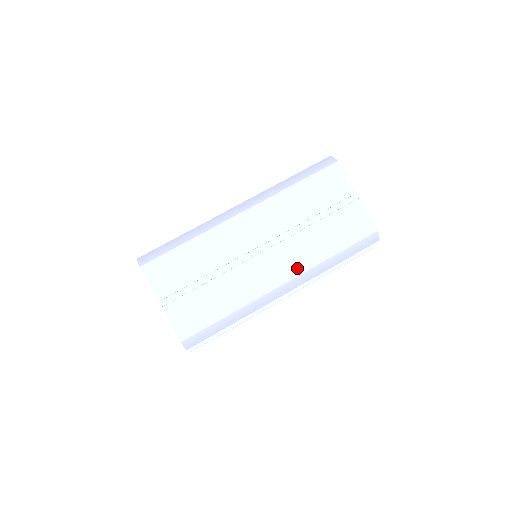
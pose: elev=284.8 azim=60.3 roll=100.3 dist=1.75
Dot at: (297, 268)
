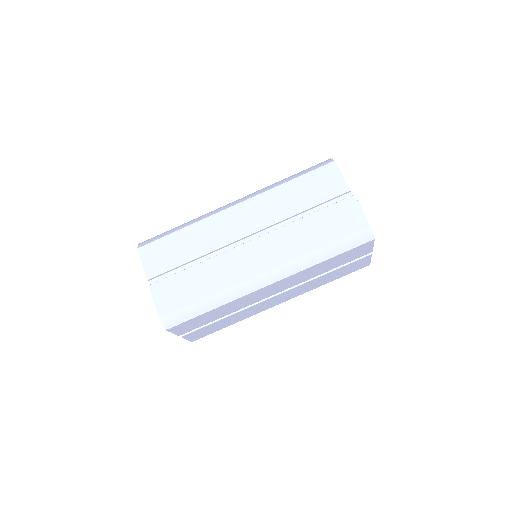
Dot at: (296, 295)
